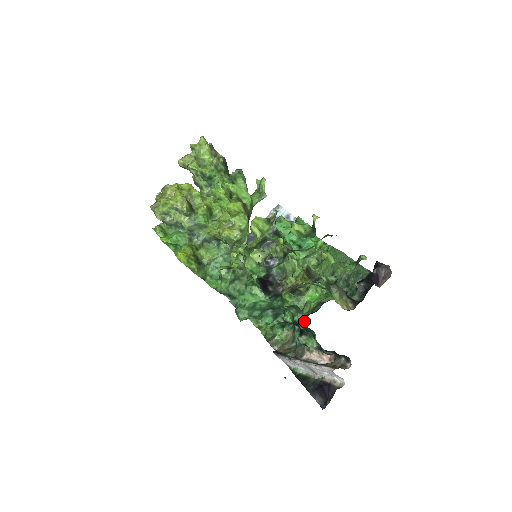
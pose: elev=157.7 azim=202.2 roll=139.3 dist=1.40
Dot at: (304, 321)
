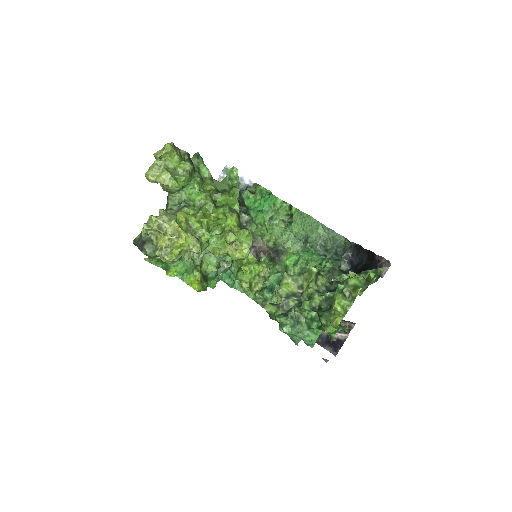
Dot at: (345, 329)
